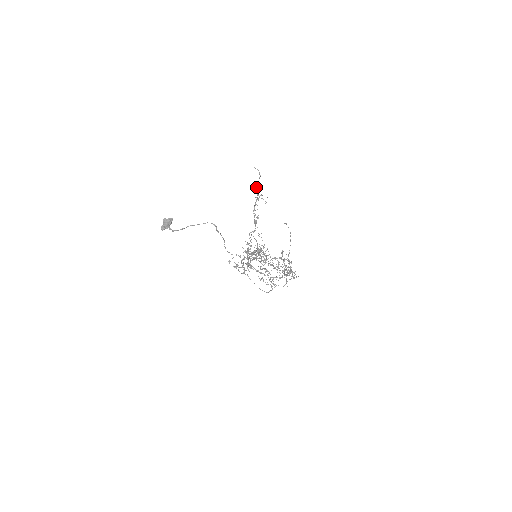
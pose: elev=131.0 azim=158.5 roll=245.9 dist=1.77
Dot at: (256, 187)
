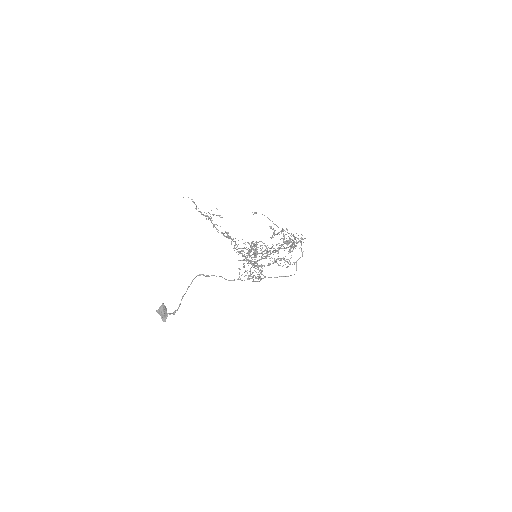
Dot at: occluded
